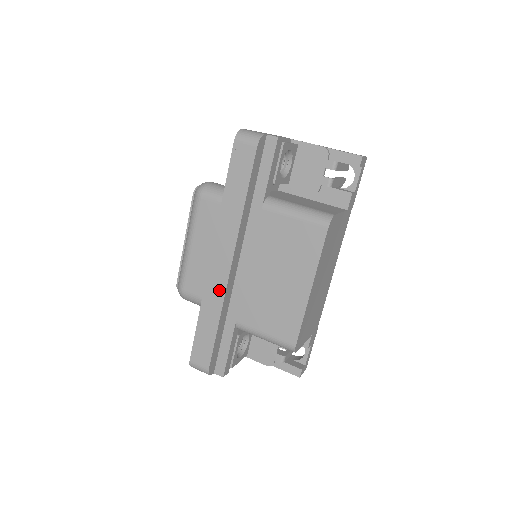
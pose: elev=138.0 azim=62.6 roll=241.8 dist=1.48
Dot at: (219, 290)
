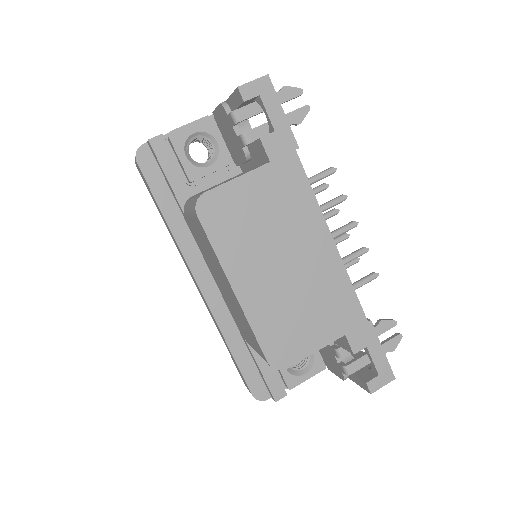
Dot at: (210, 312)
